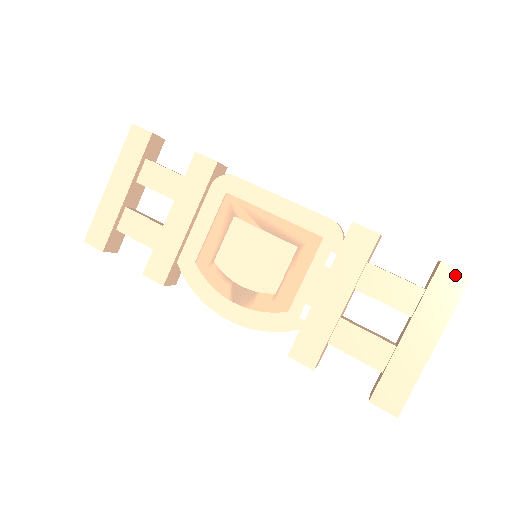
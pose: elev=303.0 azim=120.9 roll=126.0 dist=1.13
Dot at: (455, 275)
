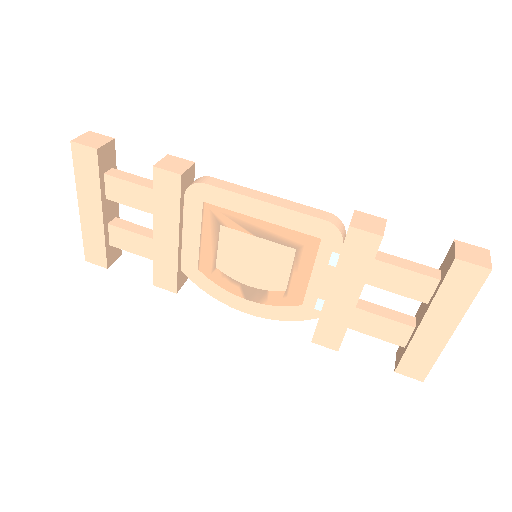
Dot at: (472, 271)
